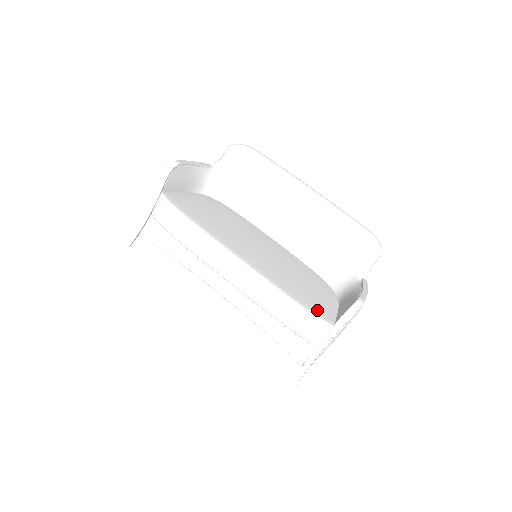
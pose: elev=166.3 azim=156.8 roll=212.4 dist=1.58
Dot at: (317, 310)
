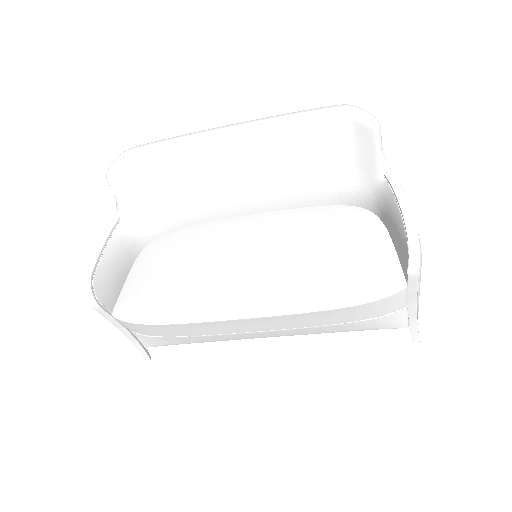
Dot at: (374, 285)
